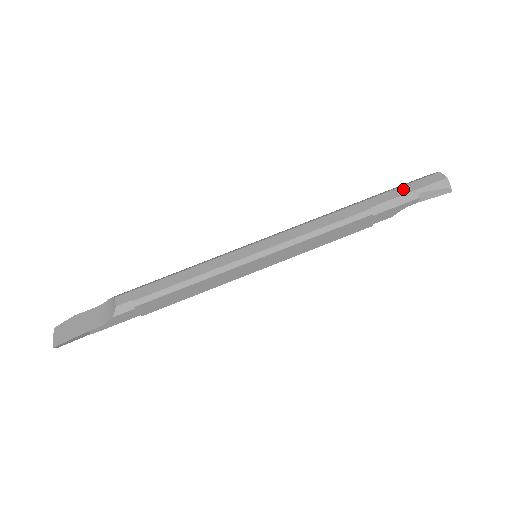
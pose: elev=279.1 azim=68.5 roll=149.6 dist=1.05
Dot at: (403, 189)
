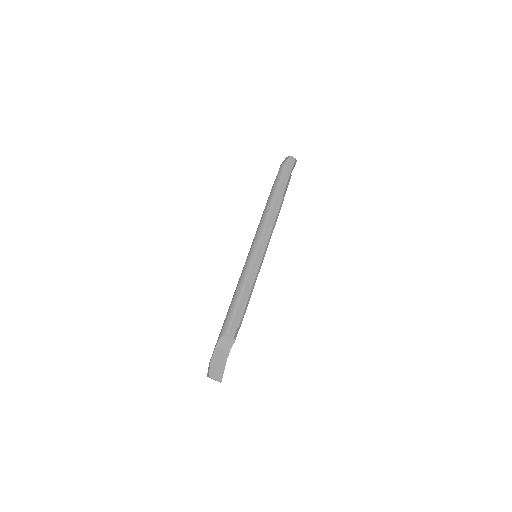
Dot at: (286, 176)
